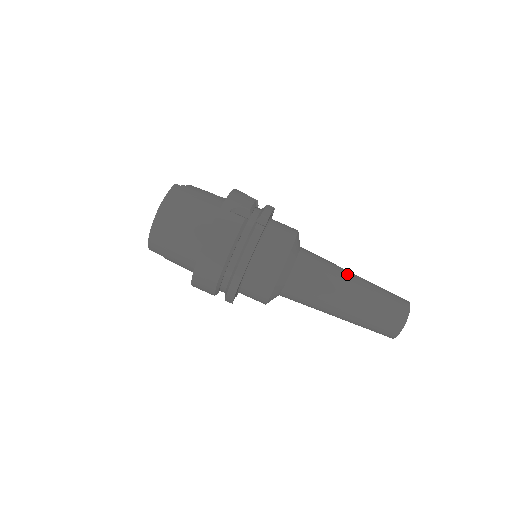
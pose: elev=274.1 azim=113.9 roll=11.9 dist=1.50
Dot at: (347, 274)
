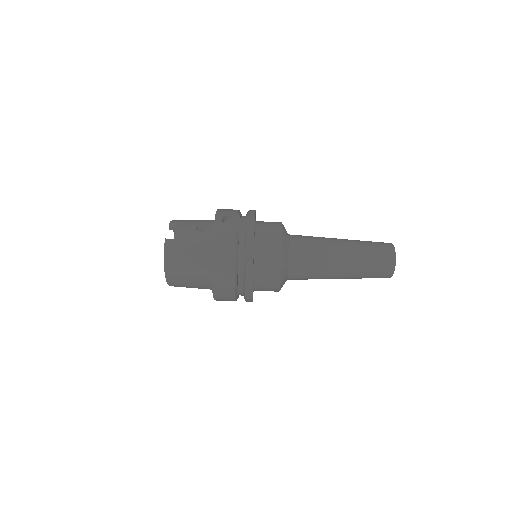
Dot at: (335, 251)
